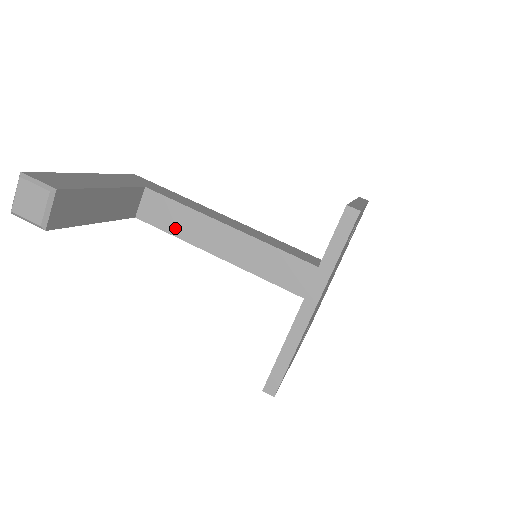
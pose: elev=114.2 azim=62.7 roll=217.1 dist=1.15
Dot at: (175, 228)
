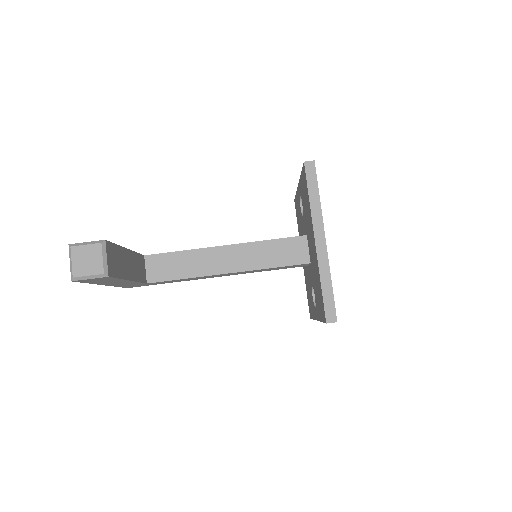
Dot at: (184, 272)
